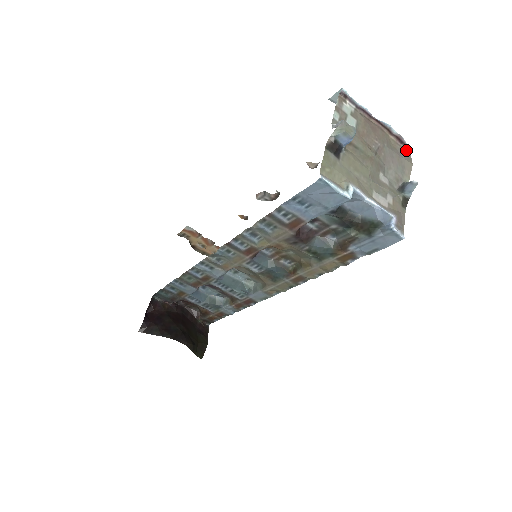
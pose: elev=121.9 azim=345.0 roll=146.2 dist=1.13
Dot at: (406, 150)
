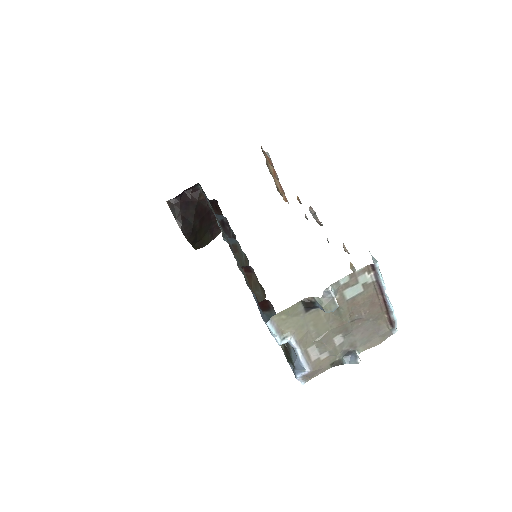
Dot at: (390, 330)
